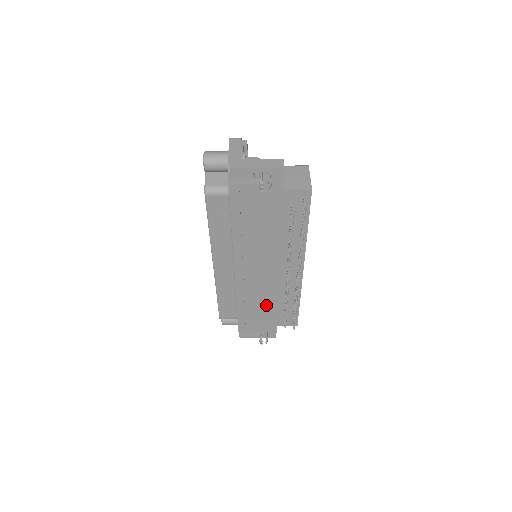
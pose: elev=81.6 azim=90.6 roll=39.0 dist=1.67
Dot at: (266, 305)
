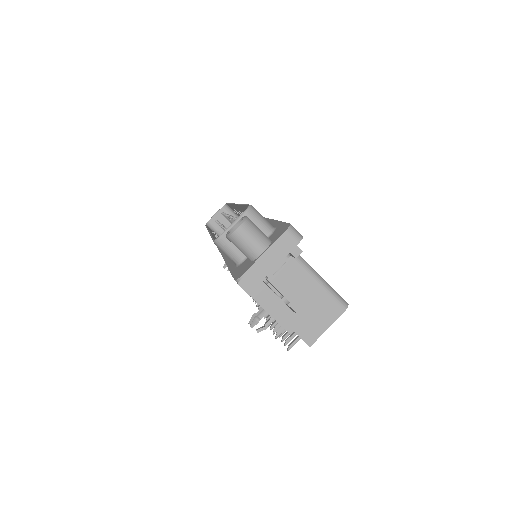
Dot at: occluded
